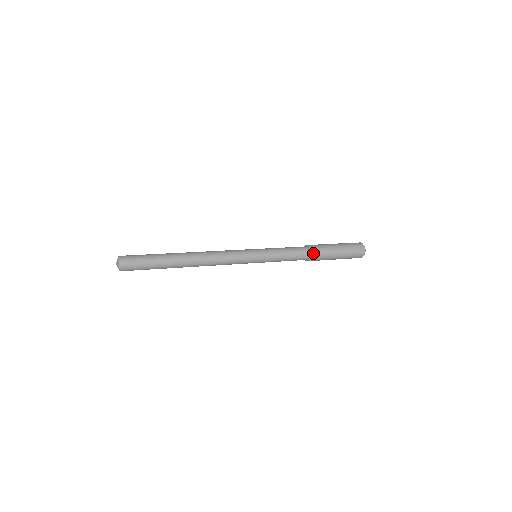
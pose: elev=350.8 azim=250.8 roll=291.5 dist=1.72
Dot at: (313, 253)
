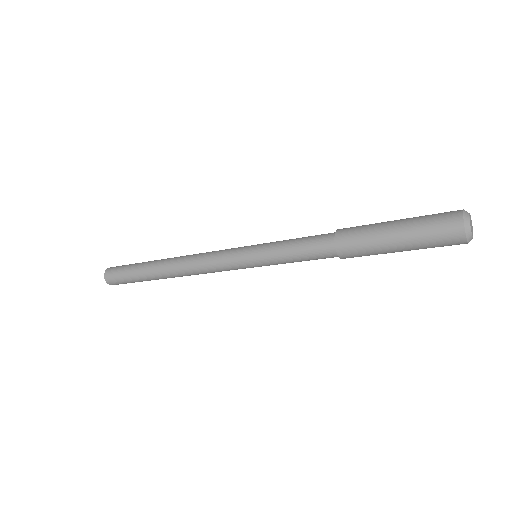
Dot at: (341, 235)
